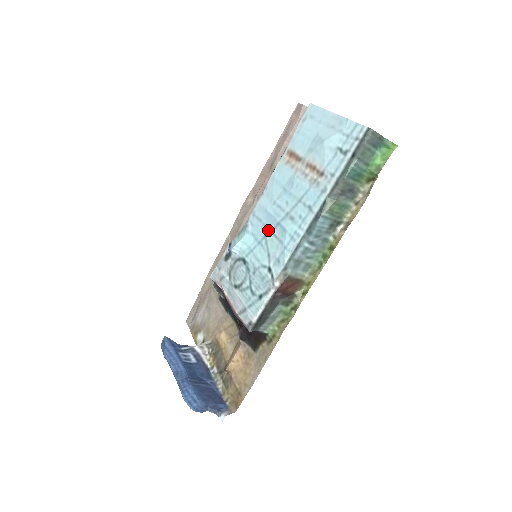
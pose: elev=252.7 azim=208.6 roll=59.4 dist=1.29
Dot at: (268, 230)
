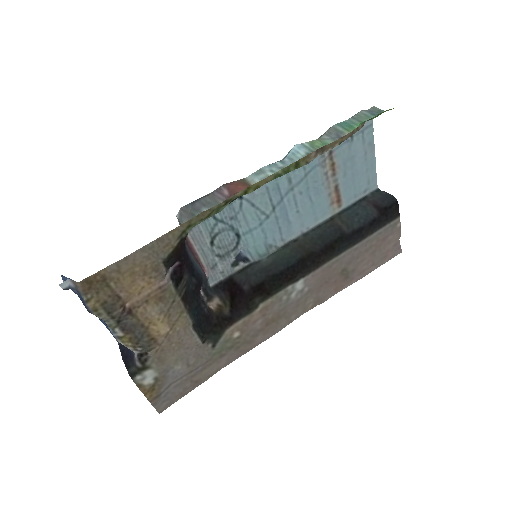
Dot at: (274, 213)
